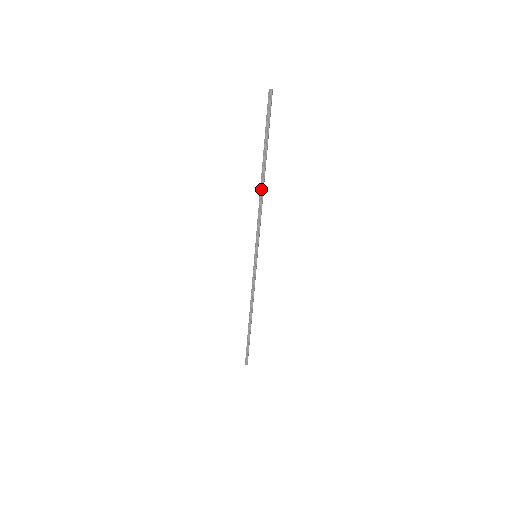
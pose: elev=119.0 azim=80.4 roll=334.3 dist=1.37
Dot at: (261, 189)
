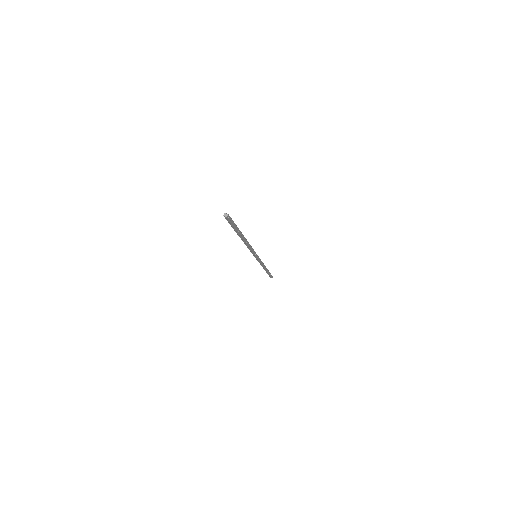
Dot at: (244, 241)
